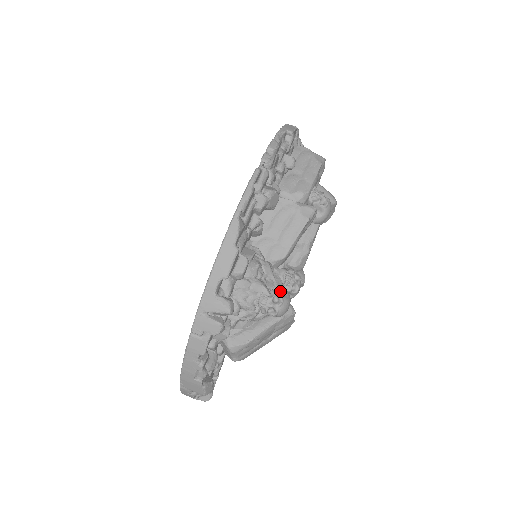
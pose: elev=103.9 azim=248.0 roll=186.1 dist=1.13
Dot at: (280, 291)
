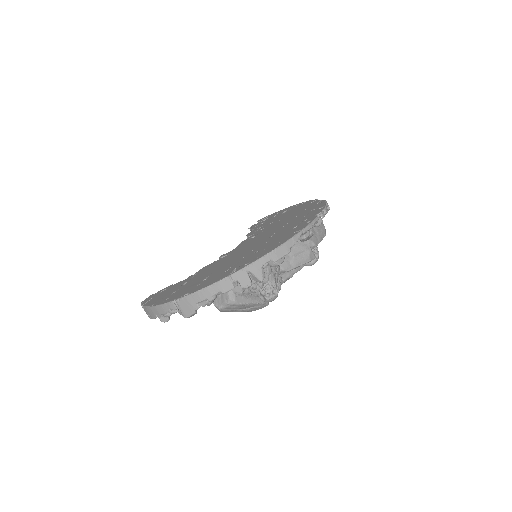
Dot at: occluded
